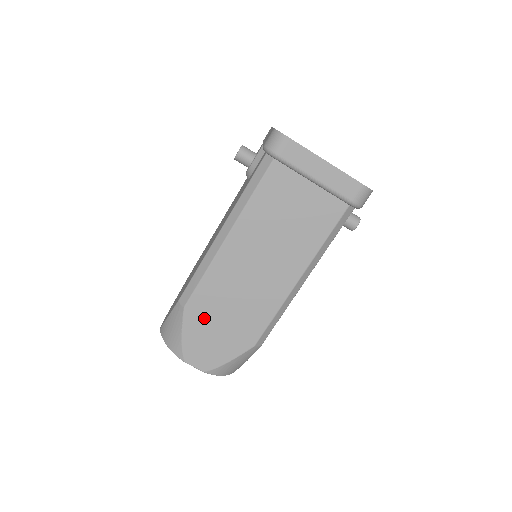
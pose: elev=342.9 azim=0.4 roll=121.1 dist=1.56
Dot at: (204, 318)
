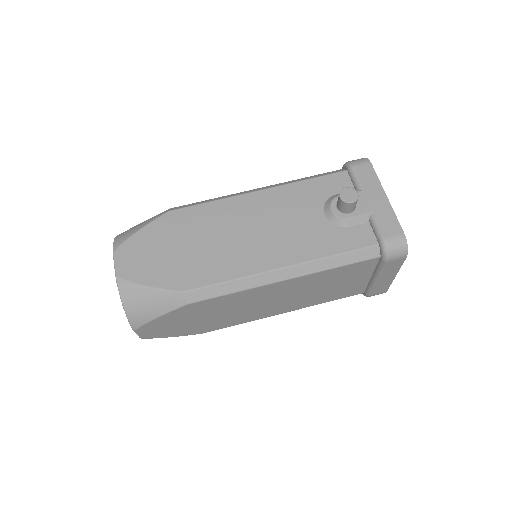
Dot at: (192, 313)
